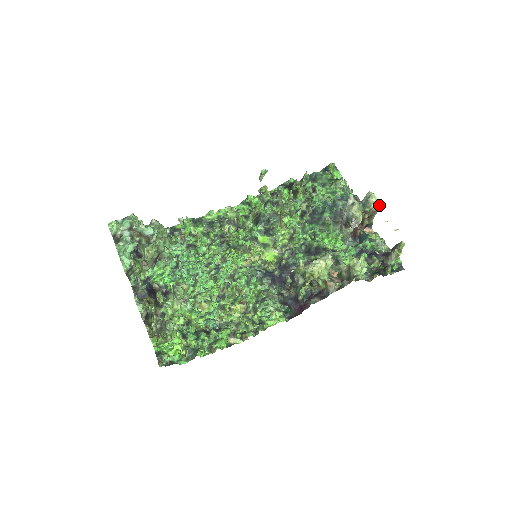
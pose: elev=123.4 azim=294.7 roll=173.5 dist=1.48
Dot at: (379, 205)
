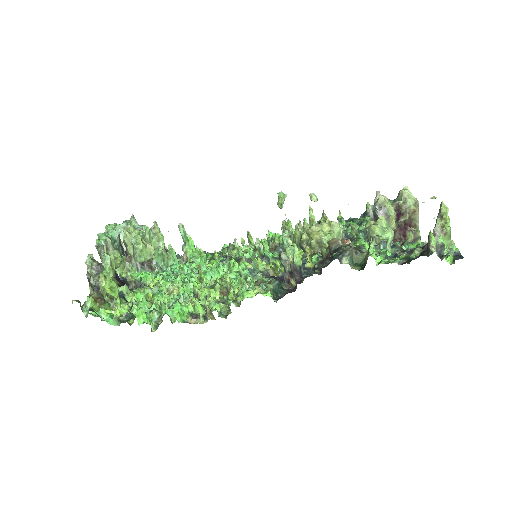
Dot at: (417, 200)
